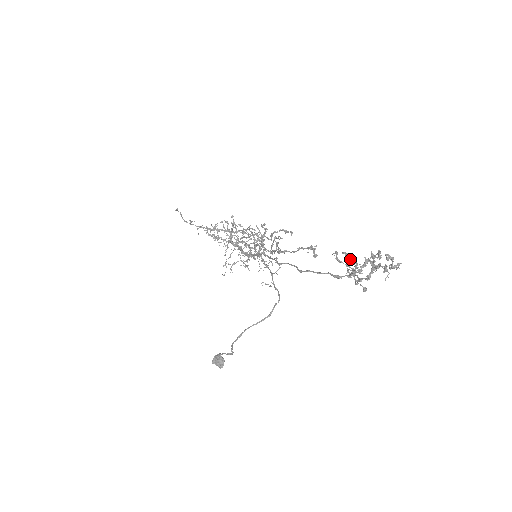
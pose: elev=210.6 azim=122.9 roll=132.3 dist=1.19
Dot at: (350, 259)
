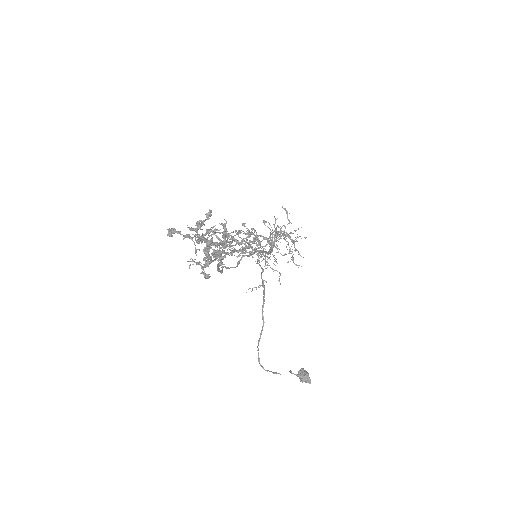
Dot at: occluded
